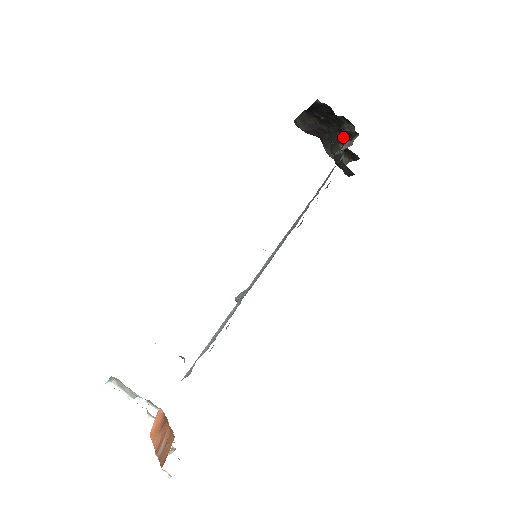
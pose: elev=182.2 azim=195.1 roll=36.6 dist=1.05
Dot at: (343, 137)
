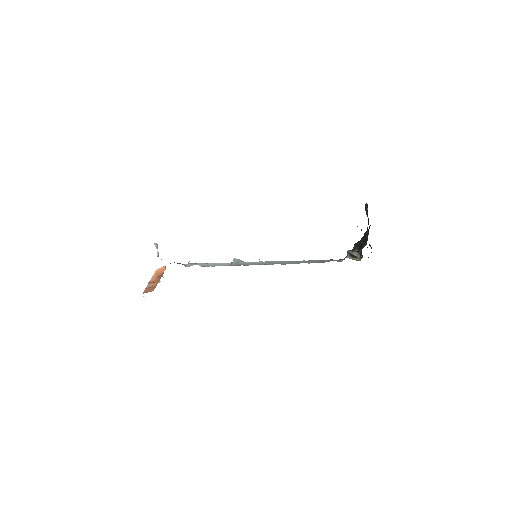
Dot at: occluded
